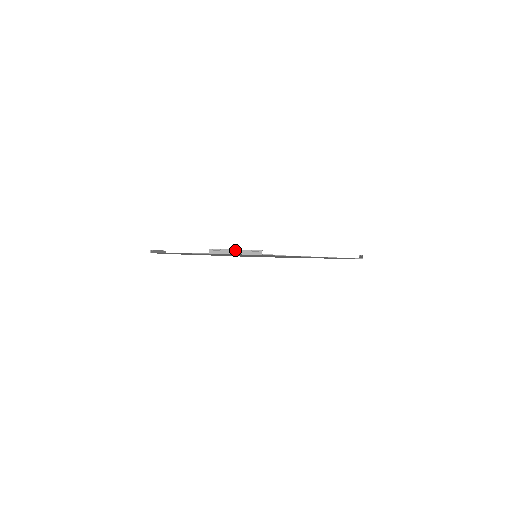
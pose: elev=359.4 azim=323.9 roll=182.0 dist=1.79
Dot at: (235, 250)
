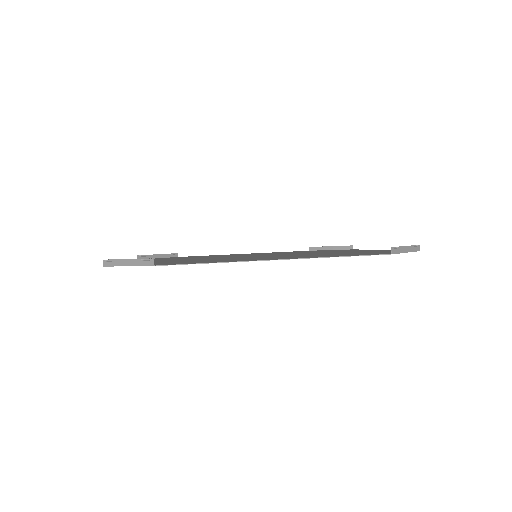
Dot at: (126, 260)
